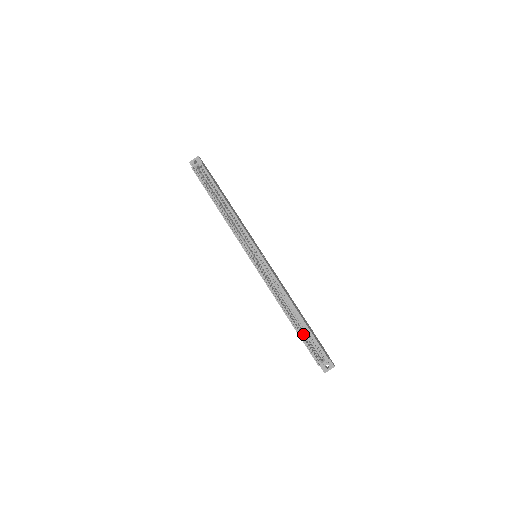
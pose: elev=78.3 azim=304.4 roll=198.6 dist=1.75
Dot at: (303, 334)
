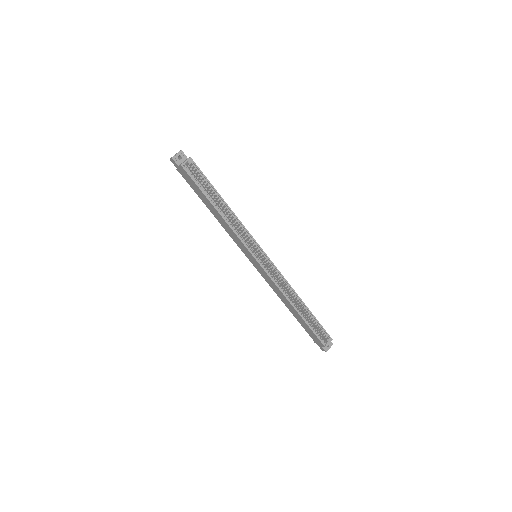
Dot at: occluded
